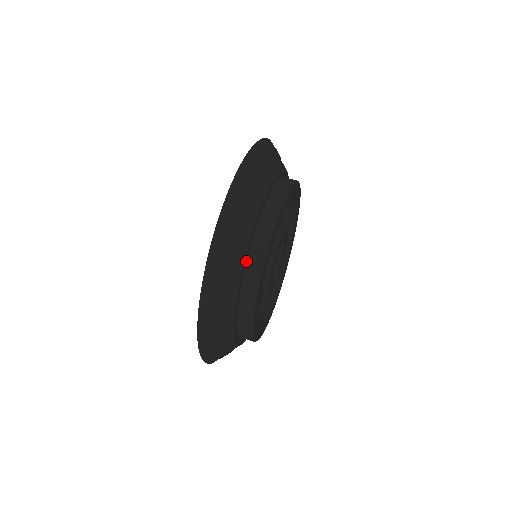
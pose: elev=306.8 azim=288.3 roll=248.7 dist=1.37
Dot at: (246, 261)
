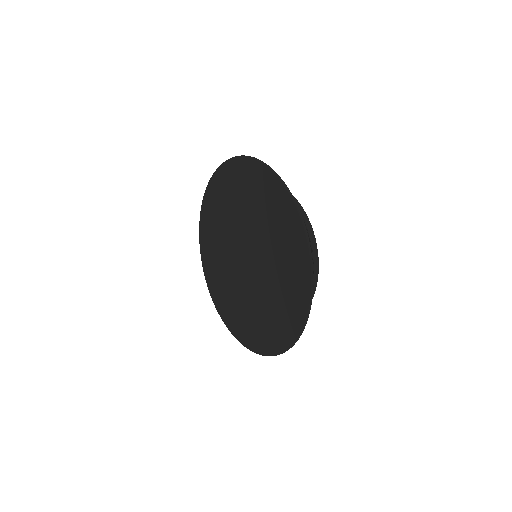
Dot at: occluded
